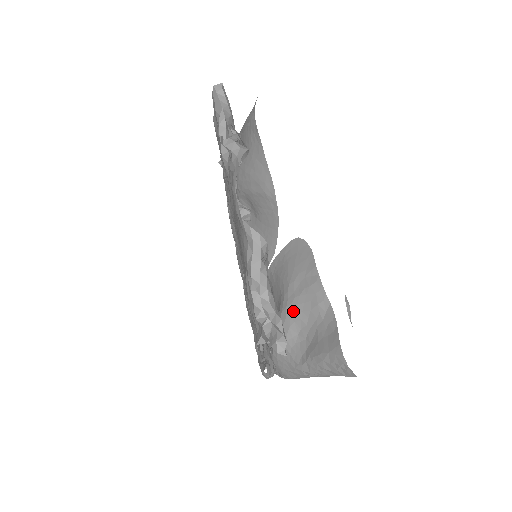
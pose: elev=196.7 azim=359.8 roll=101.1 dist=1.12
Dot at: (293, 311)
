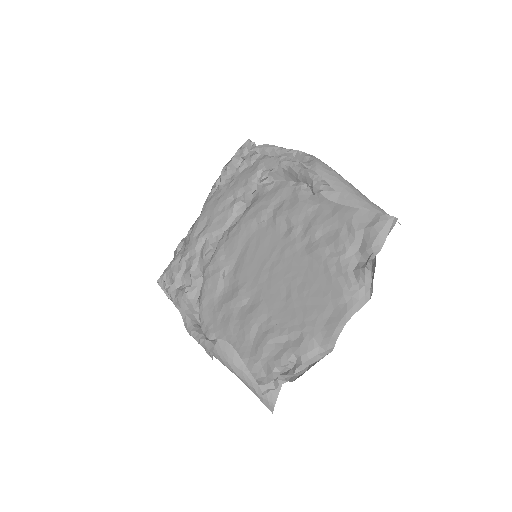
Dot at: occluded
